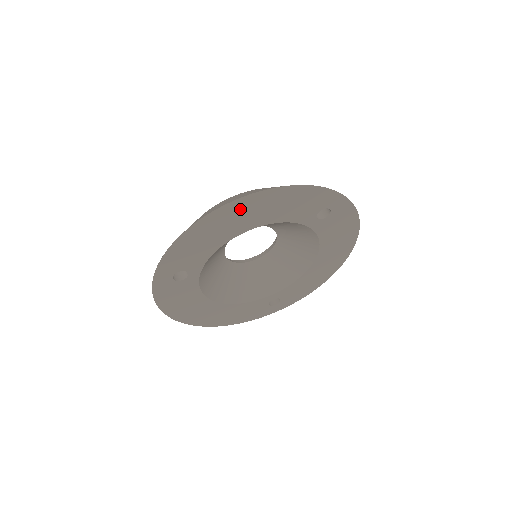
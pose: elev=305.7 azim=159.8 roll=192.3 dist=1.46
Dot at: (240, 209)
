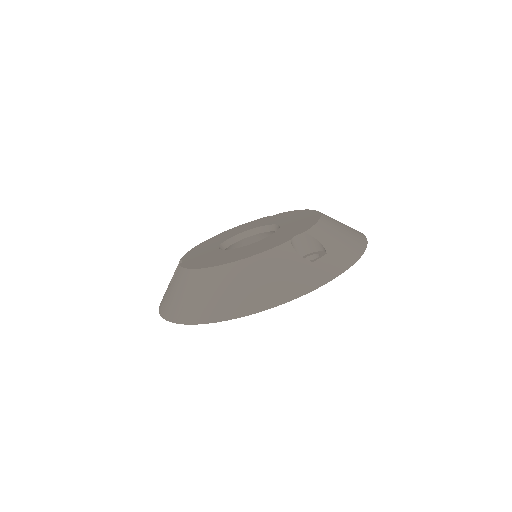
Dot at: occluded
